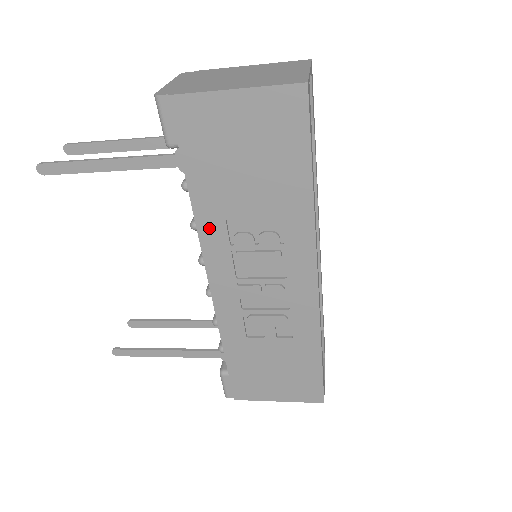
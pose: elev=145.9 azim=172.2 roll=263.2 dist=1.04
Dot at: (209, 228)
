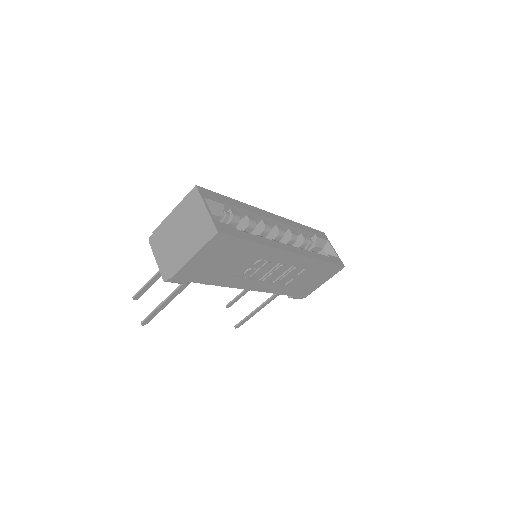
Dot at: (231, 283)
